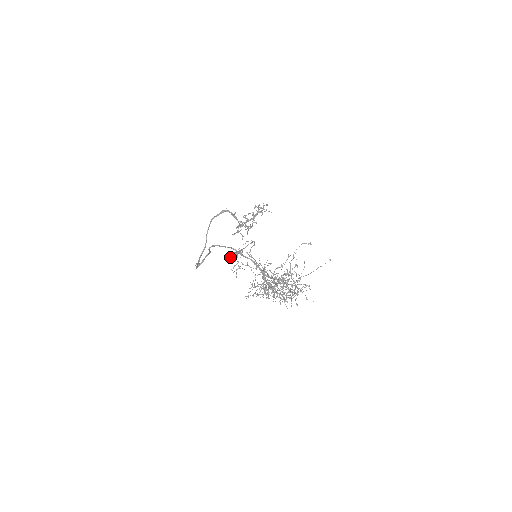
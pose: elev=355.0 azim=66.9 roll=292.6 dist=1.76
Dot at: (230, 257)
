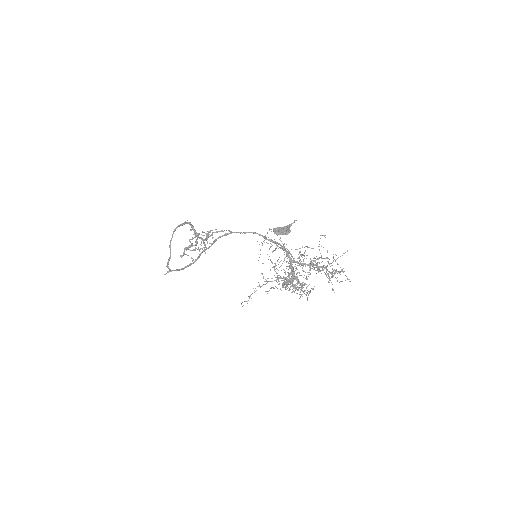
Dot at: (279, 231)
